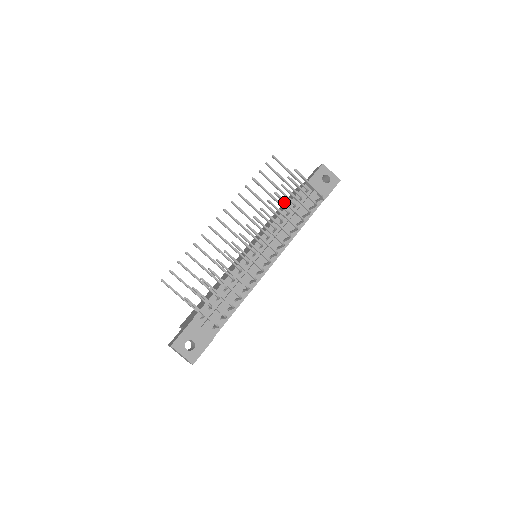
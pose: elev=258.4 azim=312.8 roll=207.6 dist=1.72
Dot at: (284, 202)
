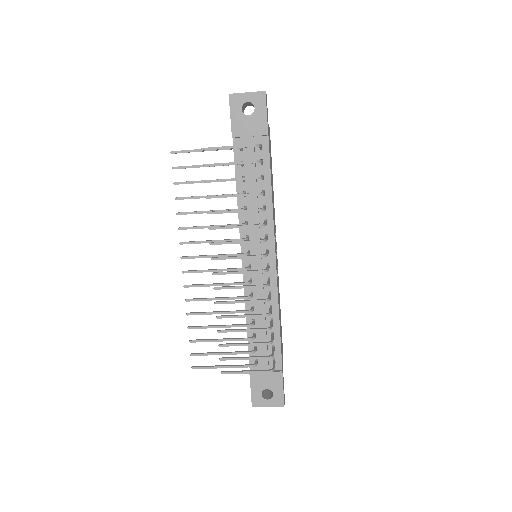
Dot at: occluded
